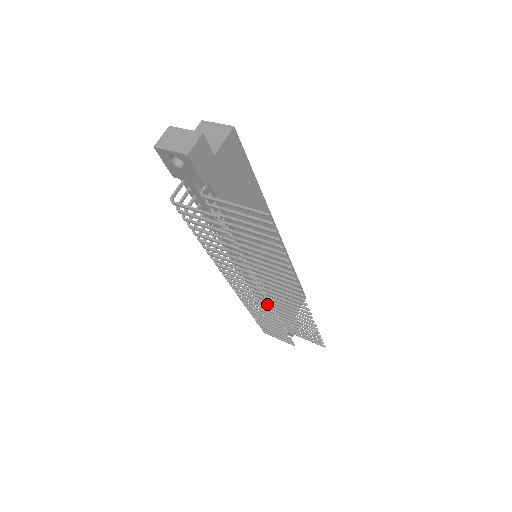
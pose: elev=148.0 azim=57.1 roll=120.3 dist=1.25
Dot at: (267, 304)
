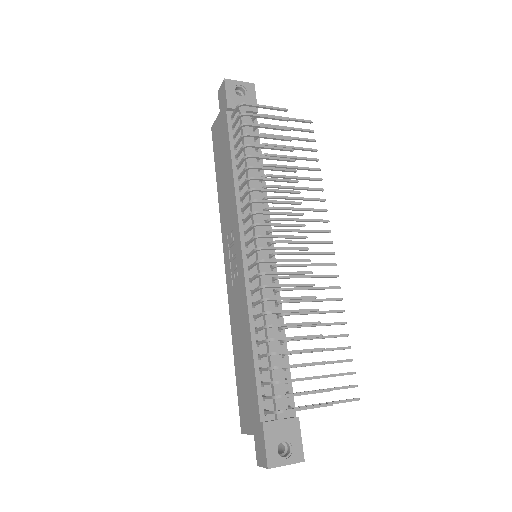
Dot at: (307, 261)
